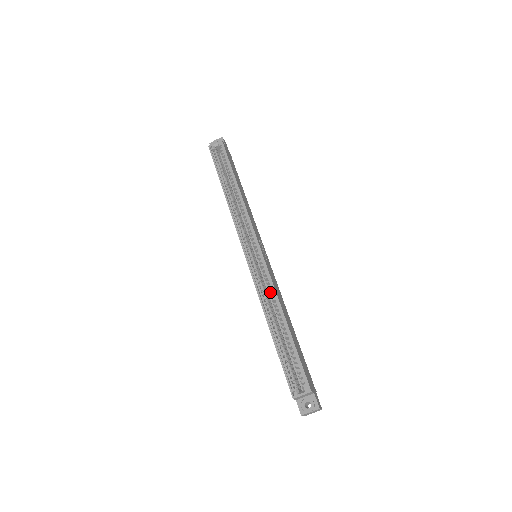
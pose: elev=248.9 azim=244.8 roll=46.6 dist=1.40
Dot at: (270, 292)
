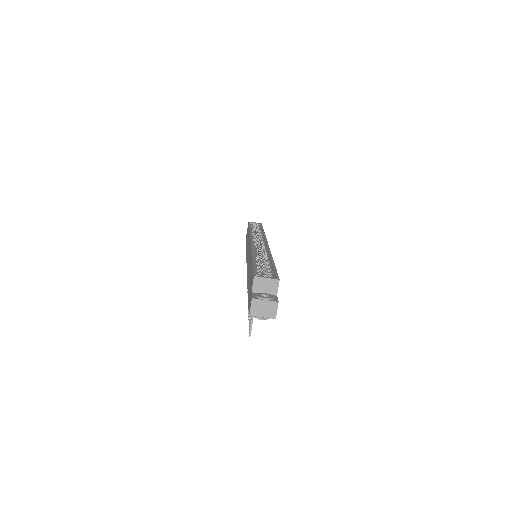
Dot at: occluded
